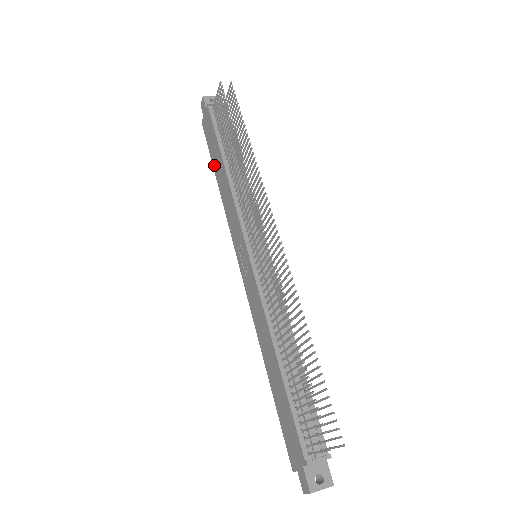
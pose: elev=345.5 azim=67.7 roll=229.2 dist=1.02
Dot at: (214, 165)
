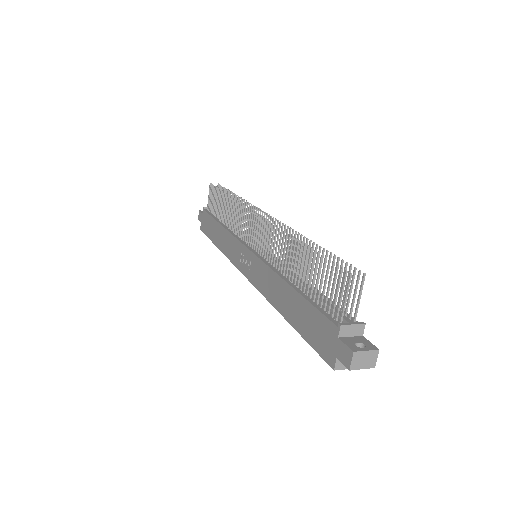
Dot at: (213, 239)
